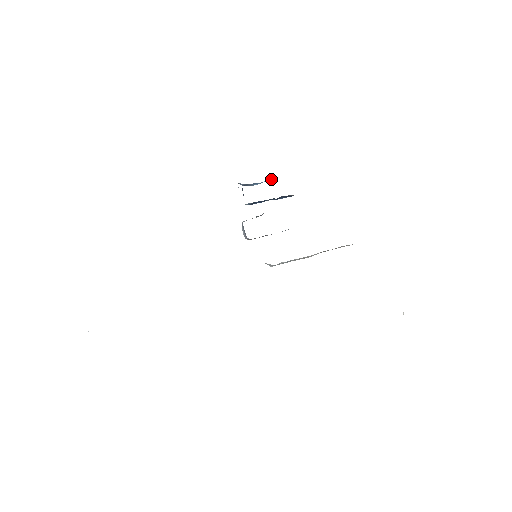
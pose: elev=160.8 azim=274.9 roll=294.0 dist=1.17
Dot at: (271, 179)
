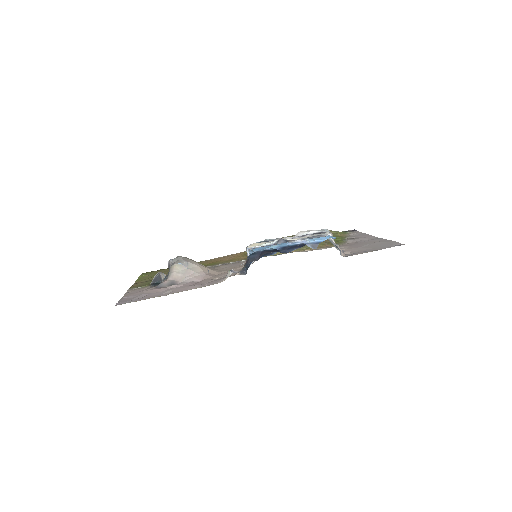
Dot at: (277, 250)
